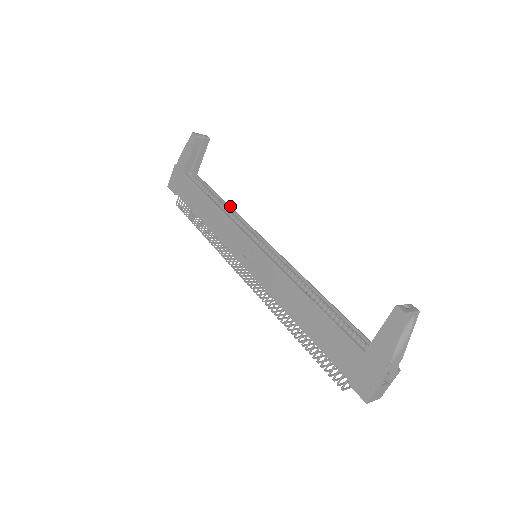
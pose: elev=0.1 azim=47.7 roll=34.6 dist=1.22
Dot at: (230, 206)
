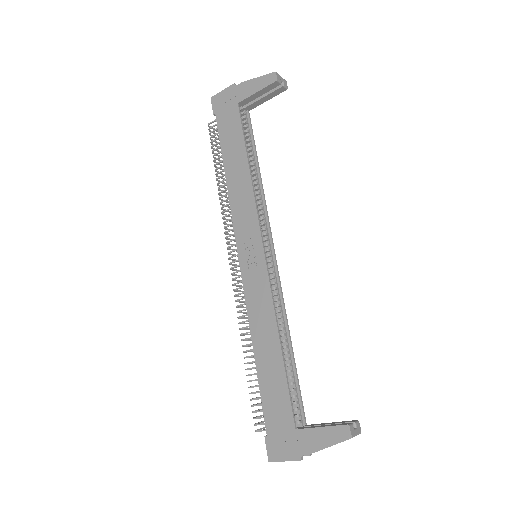
Dot at: occluded
